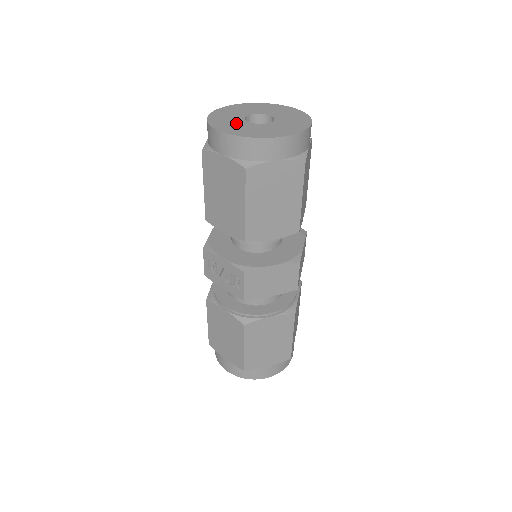
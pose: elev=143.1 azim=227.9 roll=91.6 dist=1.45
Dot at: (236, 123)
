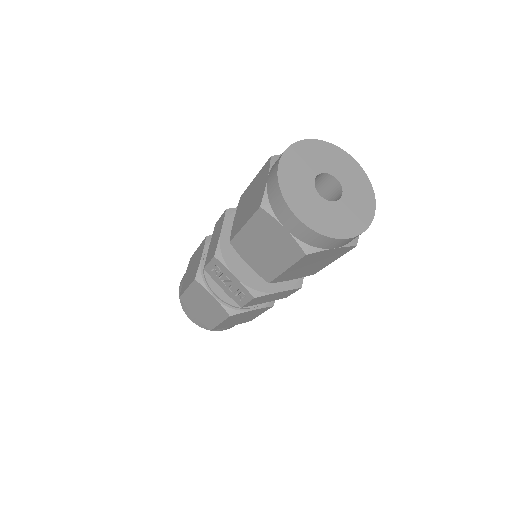
Dot at: (308, 196)
